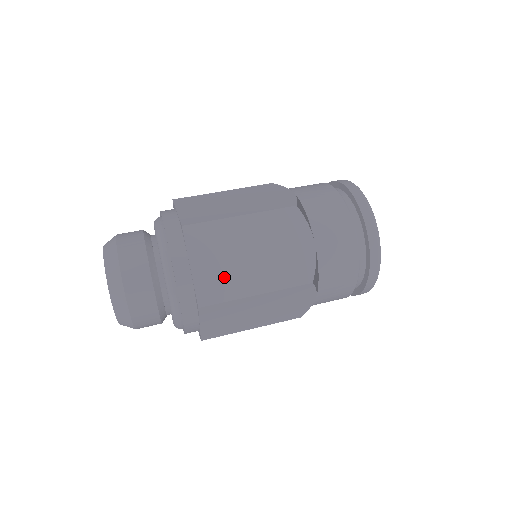
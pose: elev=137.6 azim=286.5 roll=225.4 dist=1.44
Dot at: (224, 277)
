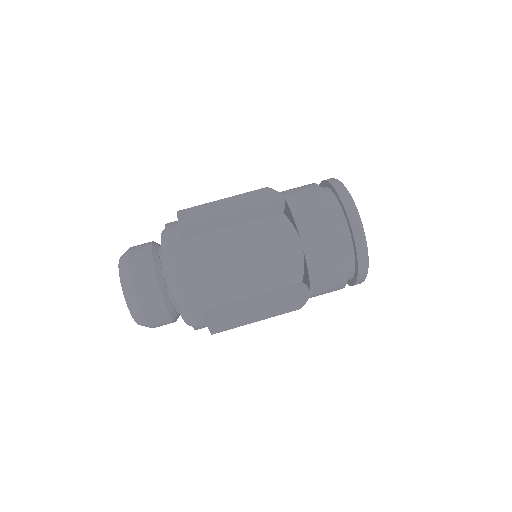
Dot at: (232, 321)
